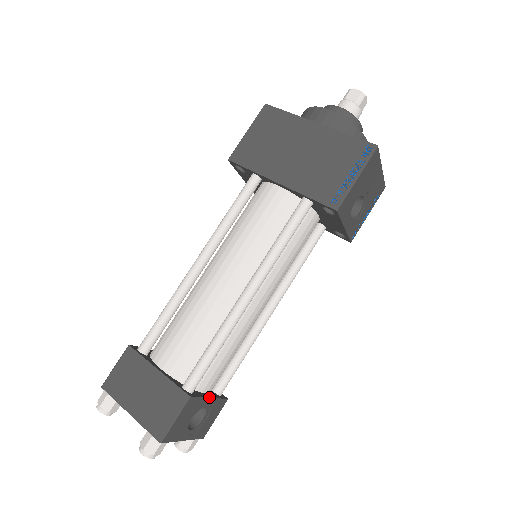
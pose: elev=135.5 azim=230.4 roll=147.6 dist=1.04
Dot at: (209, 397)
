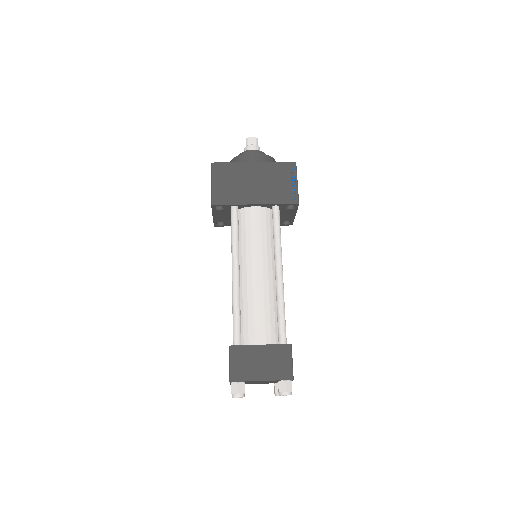
Dot at: occluded
